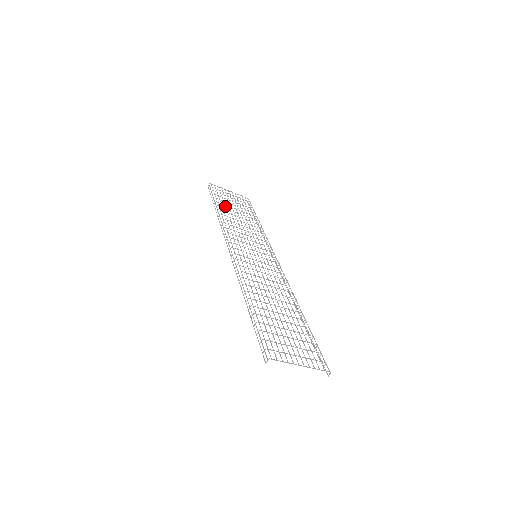
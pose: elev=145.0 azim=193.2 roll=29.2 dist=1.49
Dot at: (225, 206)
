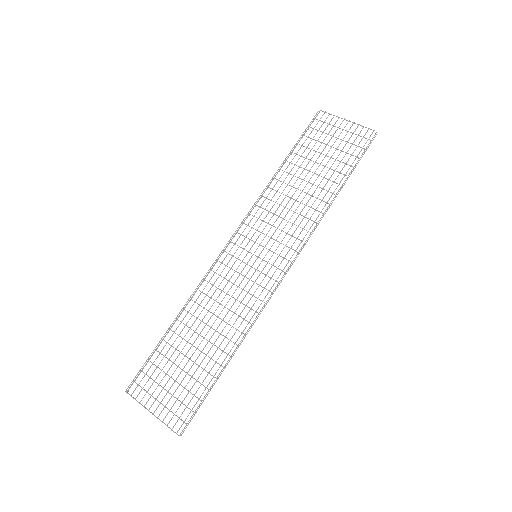
Dot at: occluded
